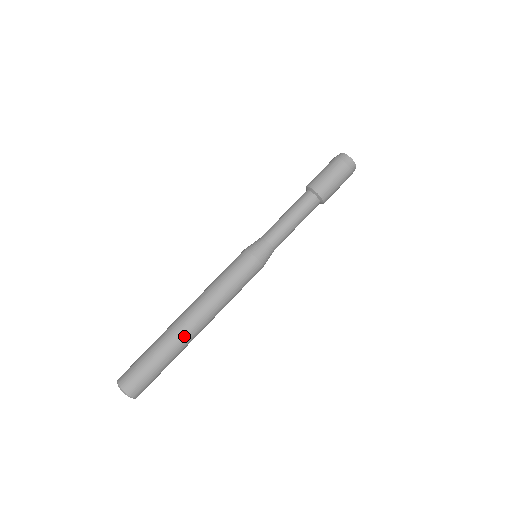
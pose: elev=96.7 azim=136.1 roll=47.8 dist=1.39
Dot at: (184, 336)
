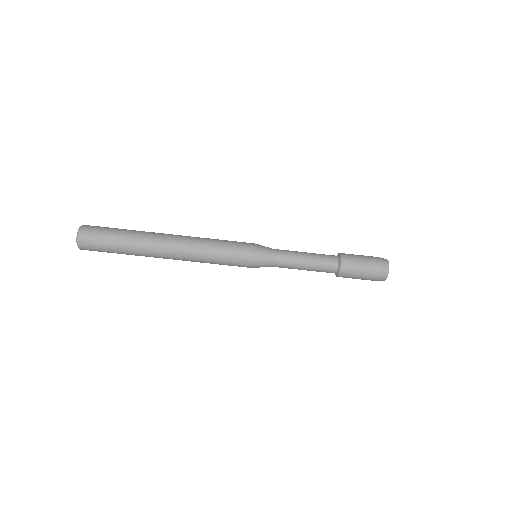
Dot at: (153, 244)
